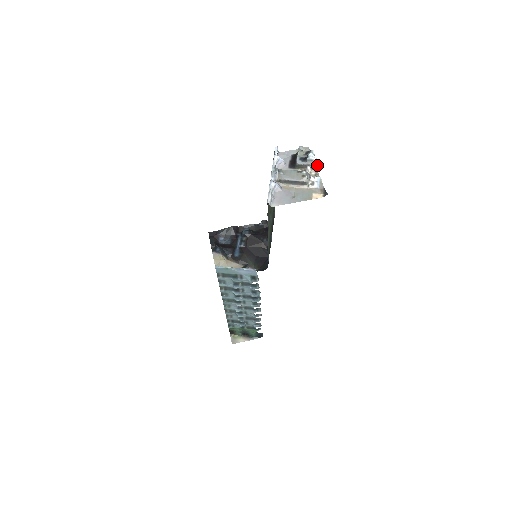
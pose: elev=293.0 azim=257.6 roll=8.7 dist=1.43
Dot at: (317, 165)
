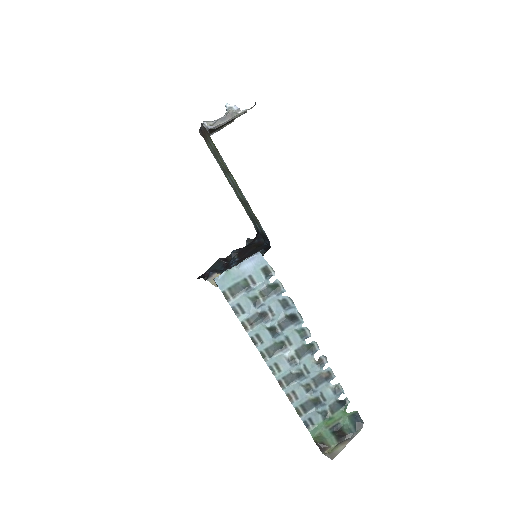
Dot at: (238, 109)
